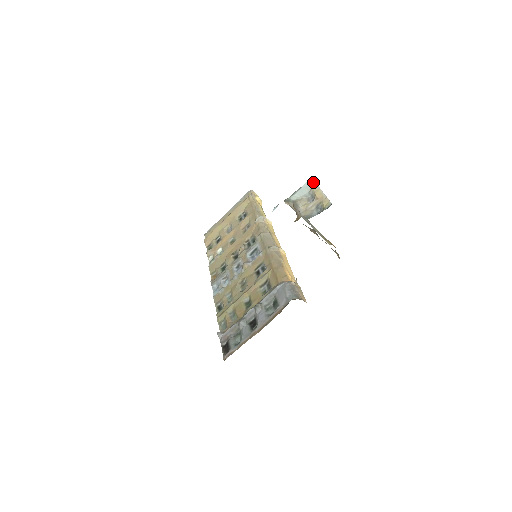
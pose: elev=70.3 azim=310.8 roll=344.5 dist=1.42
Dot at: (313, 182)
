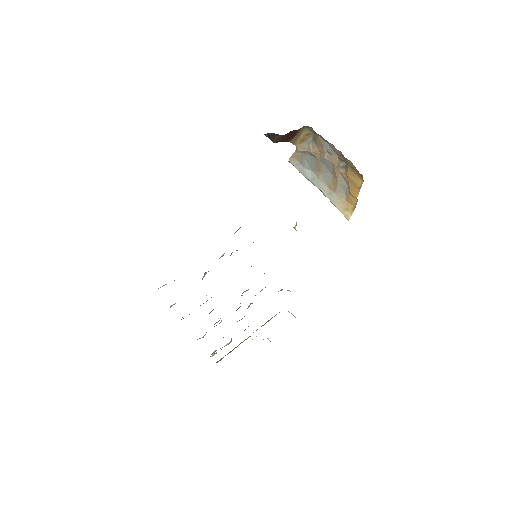
Dot at: occluded
